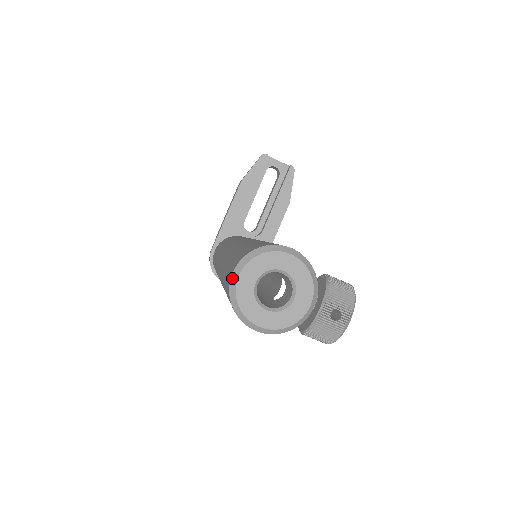
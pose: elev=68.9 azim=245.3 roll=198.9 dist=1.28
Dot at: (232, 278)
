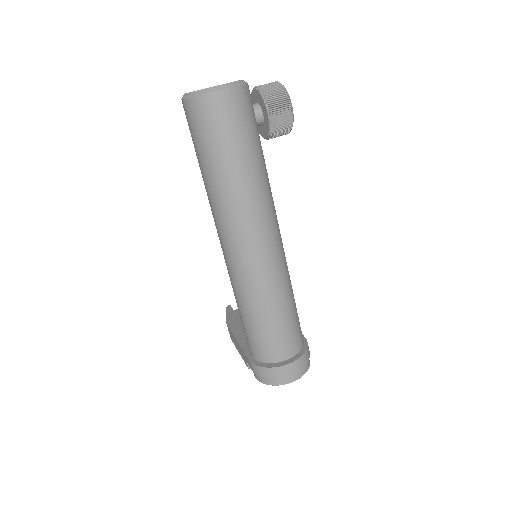
Dot at: (183, 98)
